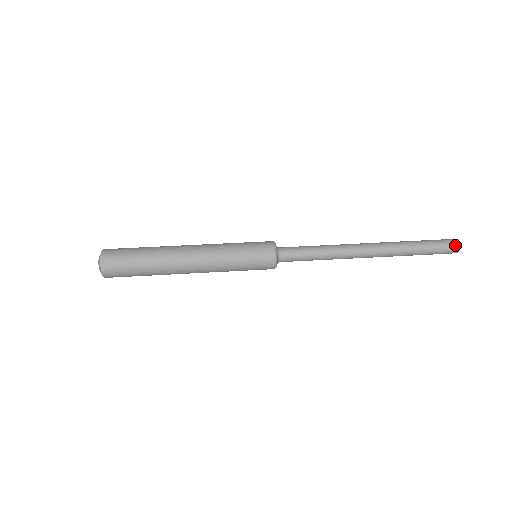
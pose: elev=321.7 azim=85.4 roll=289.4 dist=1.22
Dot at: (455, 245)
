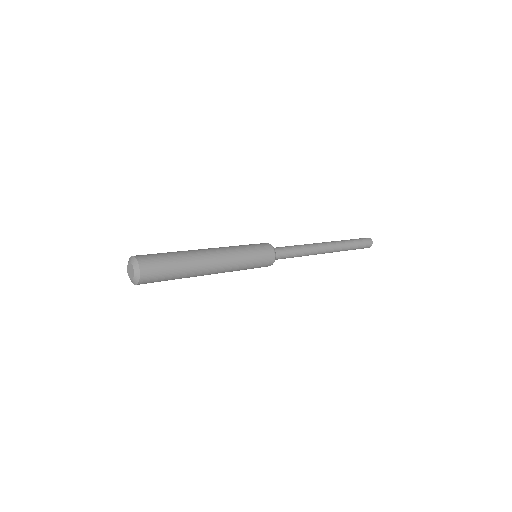
Dot at: (369, 239)
